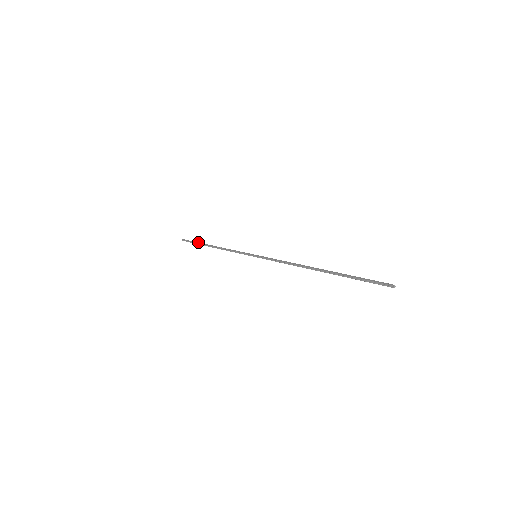
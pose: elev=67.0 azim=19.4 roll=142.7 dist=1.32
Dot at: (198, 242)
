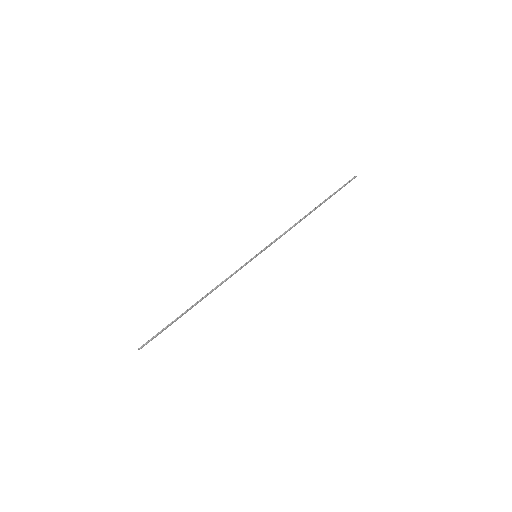
Dot at: (170, 323)
